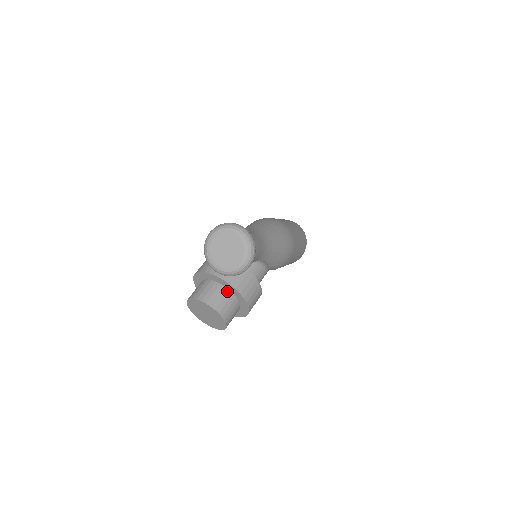
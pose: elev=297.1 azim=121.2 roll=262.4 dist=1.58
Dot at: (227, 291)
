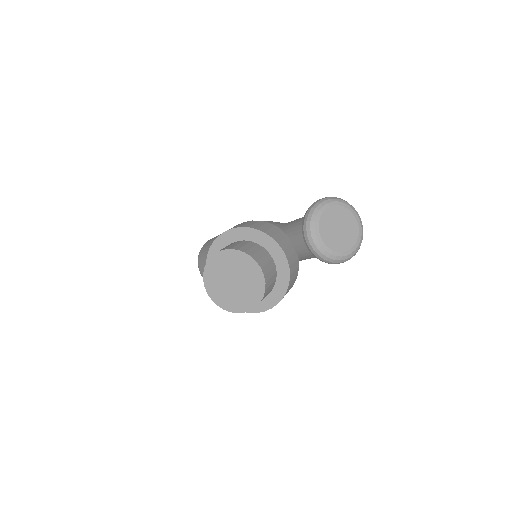
Dot at: (275, 271)
